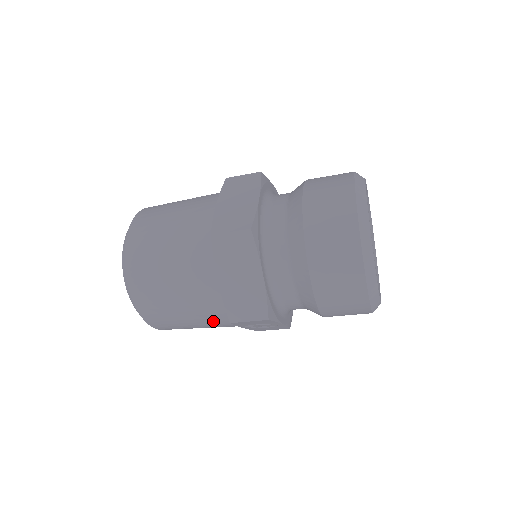
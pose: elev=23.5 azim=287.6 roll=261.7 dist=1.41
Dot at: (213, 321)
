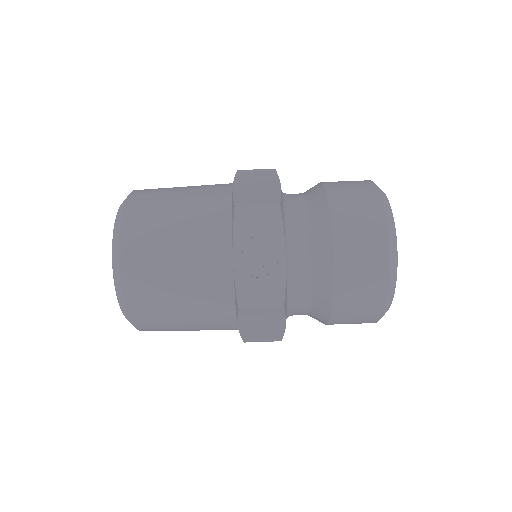
Dot at: (205, 234)
